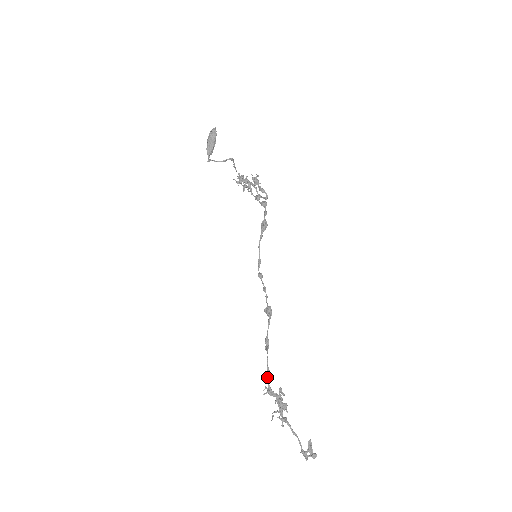
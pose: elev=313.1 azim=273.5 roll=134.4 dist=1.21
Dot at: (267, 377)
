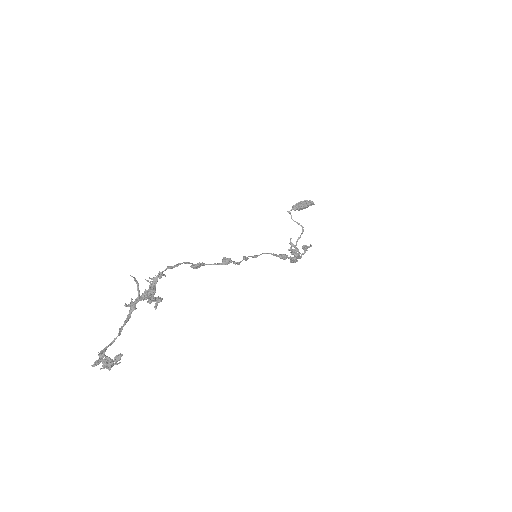
Dot at: (170, 266)
